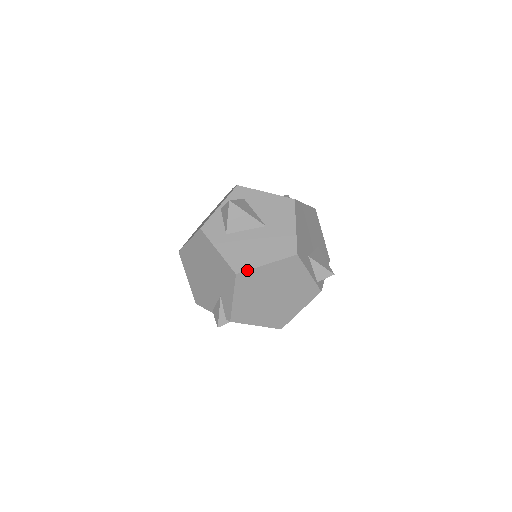
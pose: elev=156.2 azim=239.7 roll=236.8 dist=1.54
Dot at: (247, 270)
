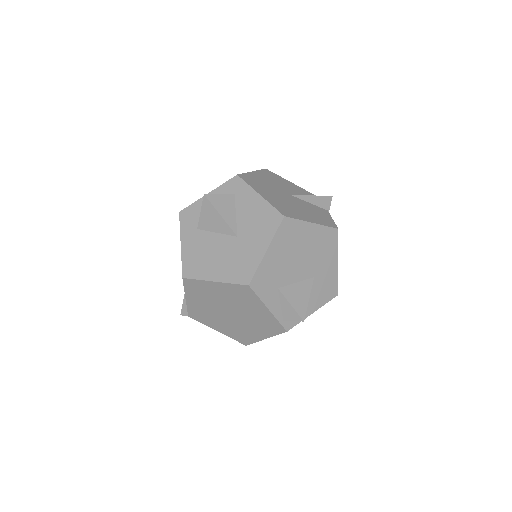
Dot at: (194, 279)
